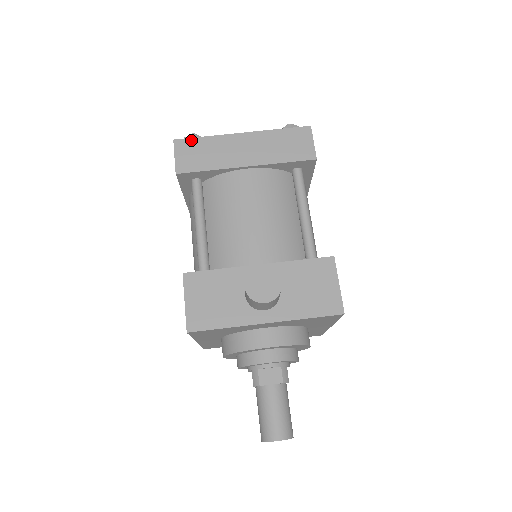
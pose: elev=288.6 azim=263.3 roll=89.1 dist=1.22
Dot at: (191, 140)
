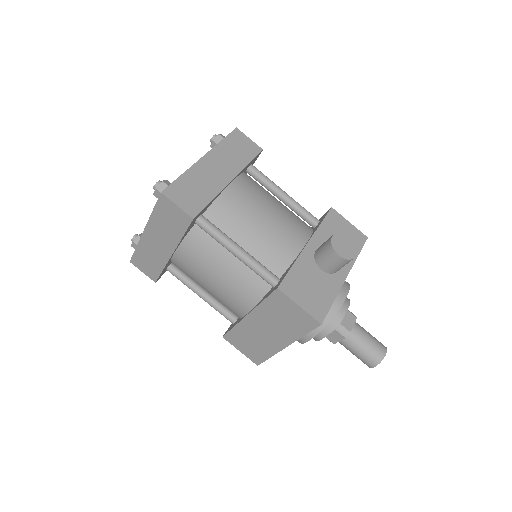
Dot at: (174, 184)
